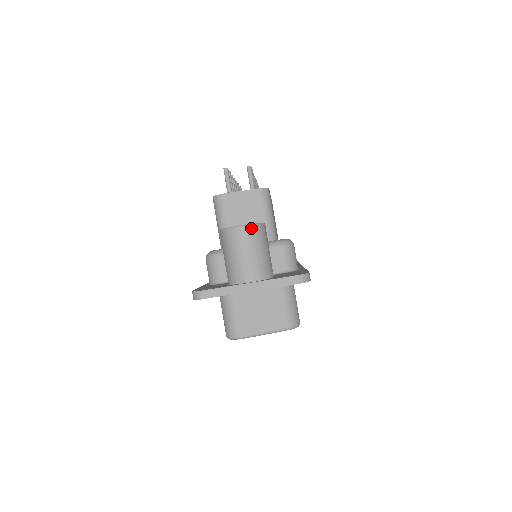
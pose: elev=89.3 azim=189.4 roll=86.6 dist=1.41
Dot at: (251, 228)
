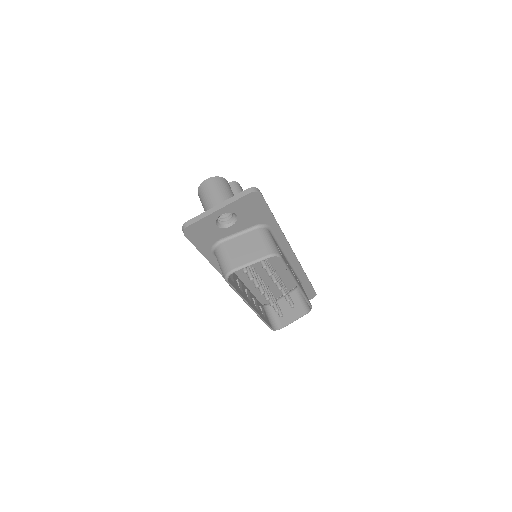
Dot at: (214, 178)
